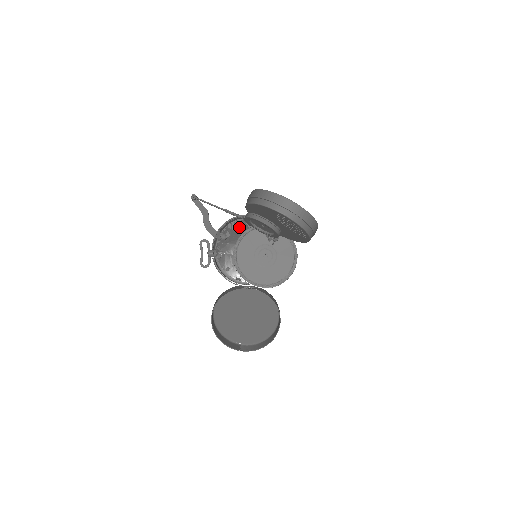
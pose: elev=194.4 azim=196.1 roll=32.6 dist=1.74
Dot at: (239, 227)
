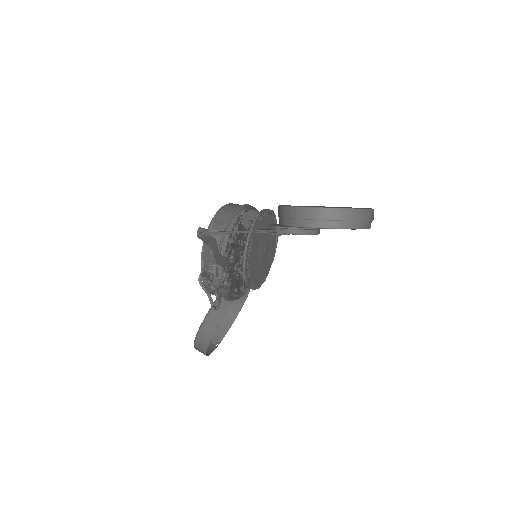
Dot at: (239, 235)
